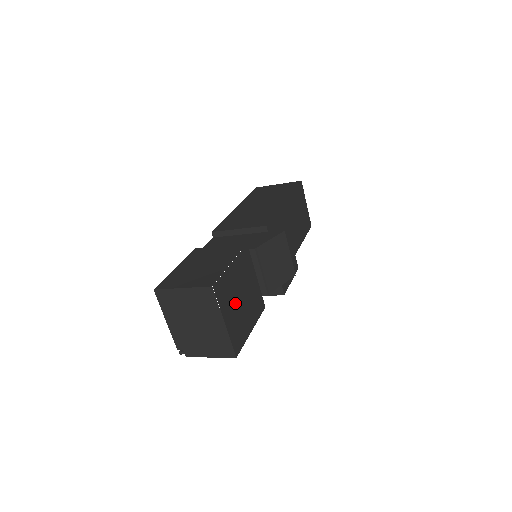
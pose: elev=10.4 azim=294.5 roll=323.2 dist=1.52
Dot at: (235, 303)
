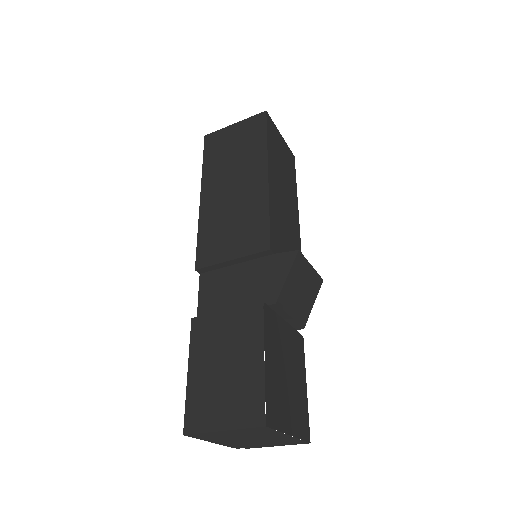
Dot at: (286, 394)
